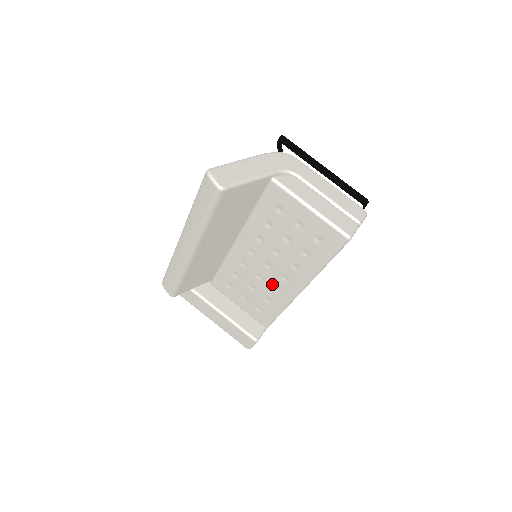
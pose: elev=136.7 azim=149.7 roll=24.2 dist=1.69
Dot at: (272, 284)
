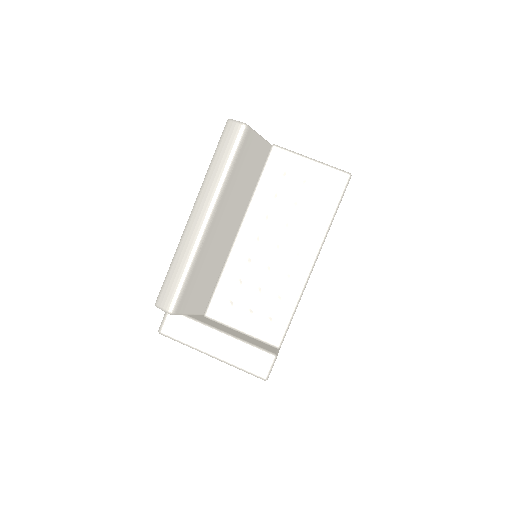
Dot at: (282, 271)
